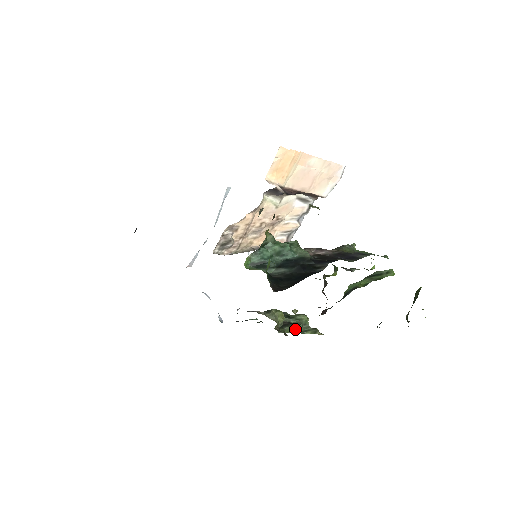
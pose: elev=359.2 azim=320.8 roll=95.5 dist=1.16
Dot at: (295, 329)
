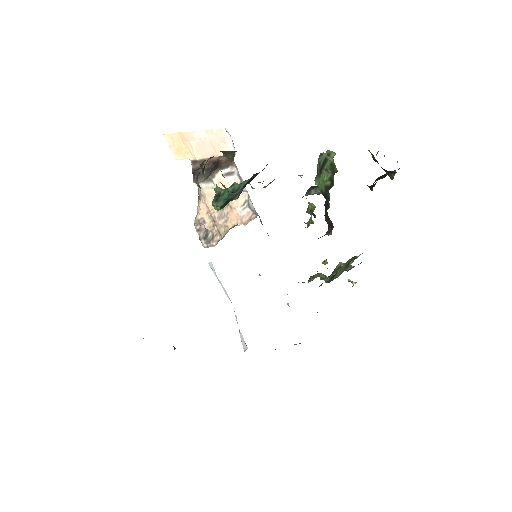
Dot at: (340, 272)
